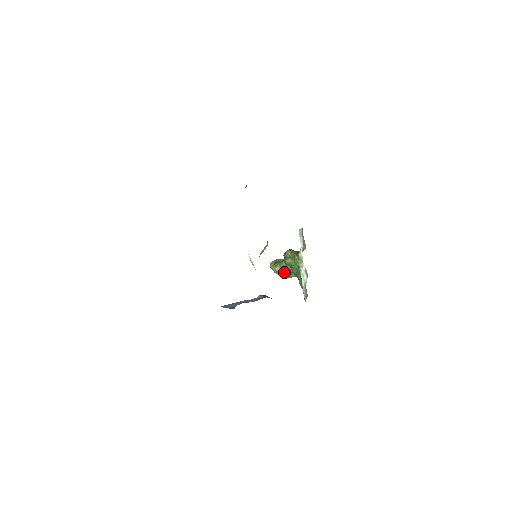
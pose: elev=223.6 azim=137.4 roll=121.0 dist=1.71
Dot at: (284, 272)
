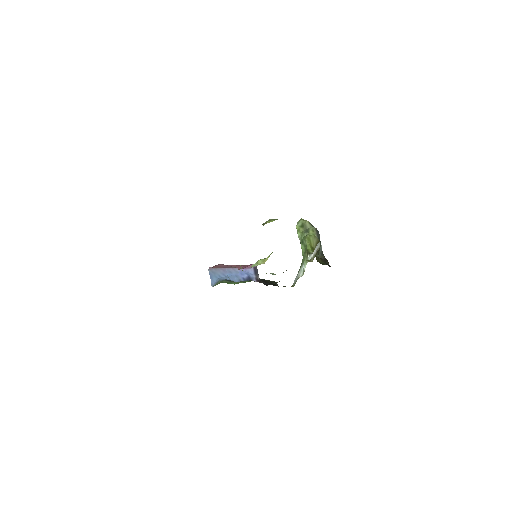
Dot at: occluded
